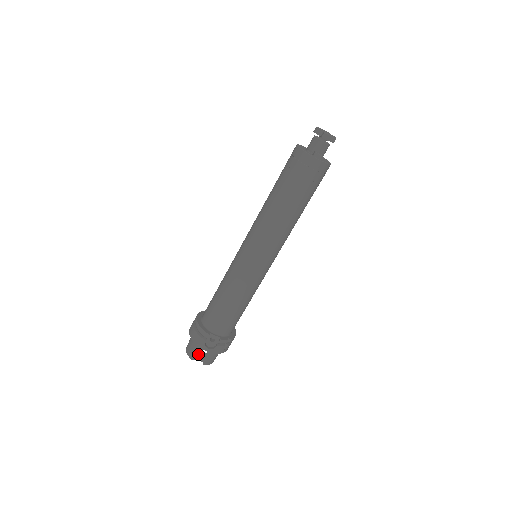
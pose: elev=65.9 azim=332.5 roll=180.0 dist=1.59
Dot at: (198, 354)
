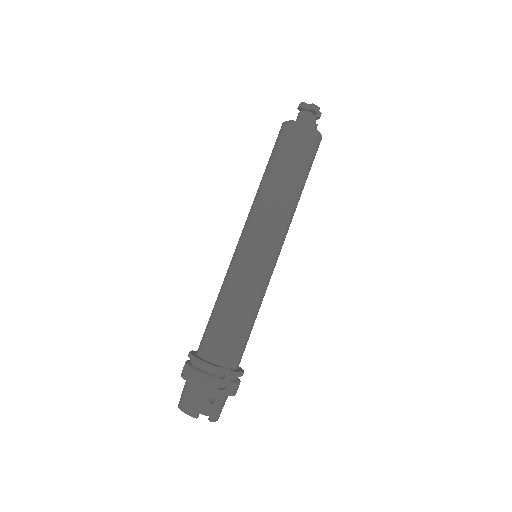
Dot at: (203, 405)
